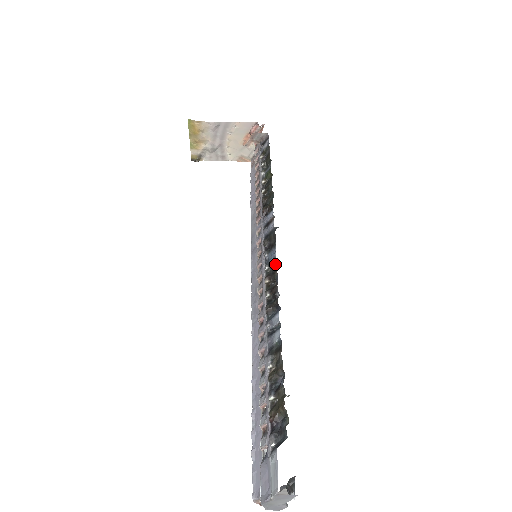
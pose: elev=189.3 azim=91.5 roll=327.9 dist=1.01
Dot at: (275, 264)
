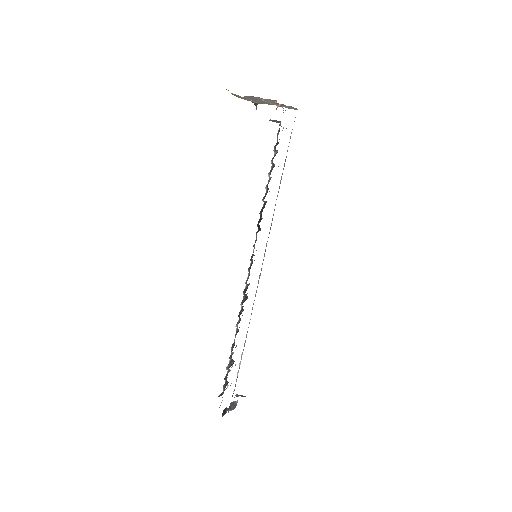
Dot at: occluded
